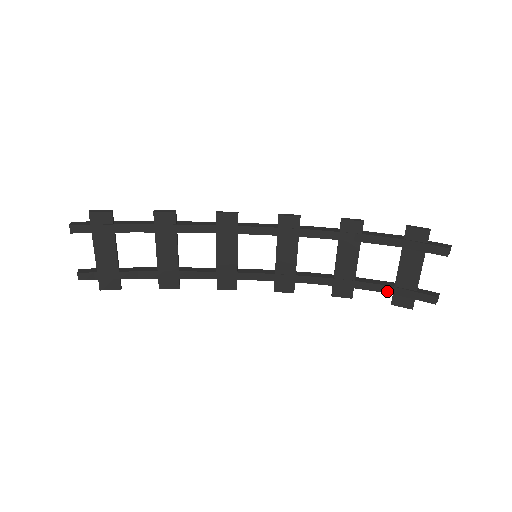
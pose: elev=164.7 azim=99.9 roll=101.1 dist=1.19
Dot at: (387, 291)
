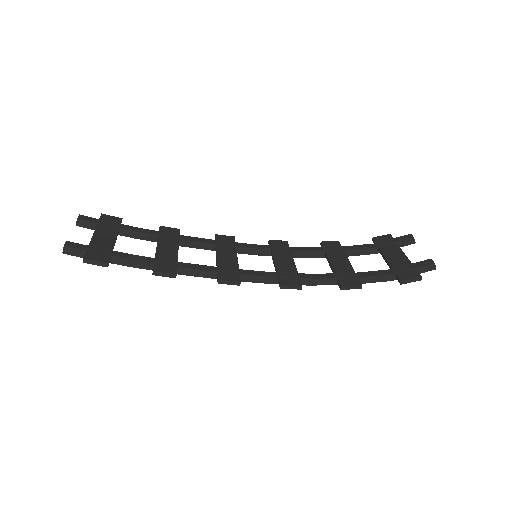
Dot at: (389, 273)
